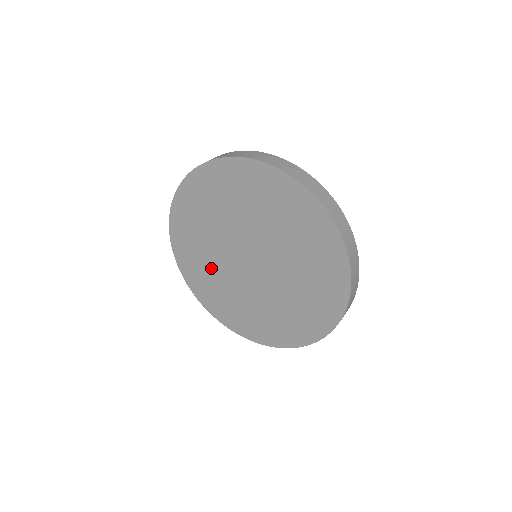
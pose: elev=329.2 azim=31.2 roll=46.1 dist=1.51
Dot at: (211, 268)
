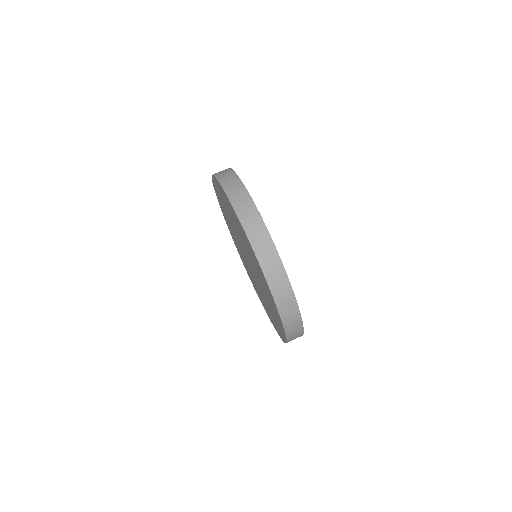
Dot at: occluded
